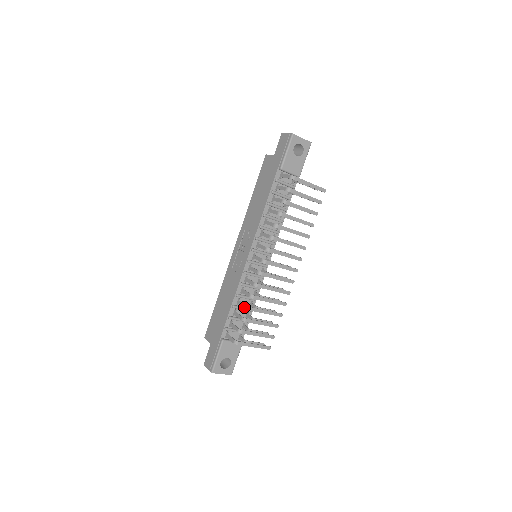
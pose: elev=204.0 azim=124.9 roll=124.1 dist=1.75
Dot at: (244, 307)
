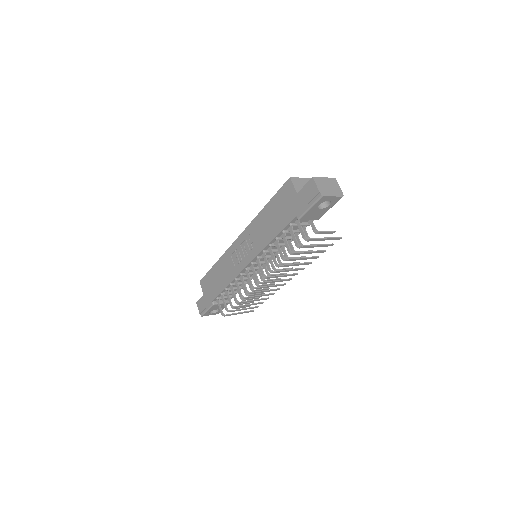
Dot at: (235, 300)
